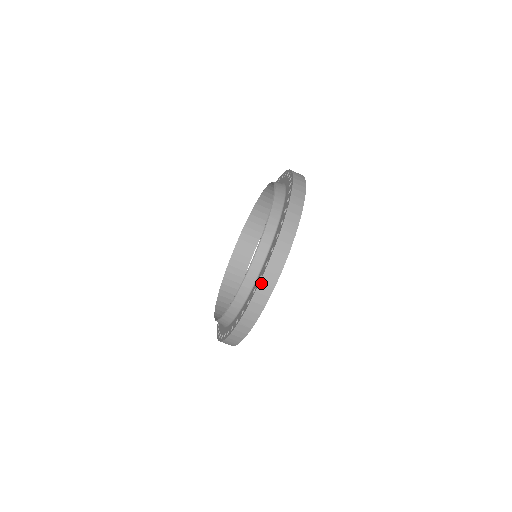
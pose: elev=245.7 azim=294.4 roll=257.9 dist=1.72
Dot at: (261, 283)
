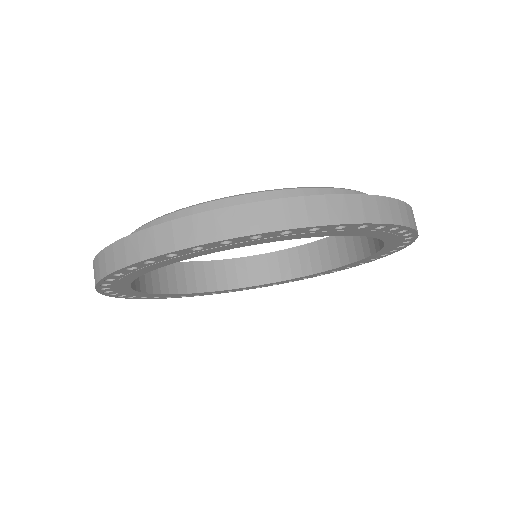
Dot at: (212, 213)
